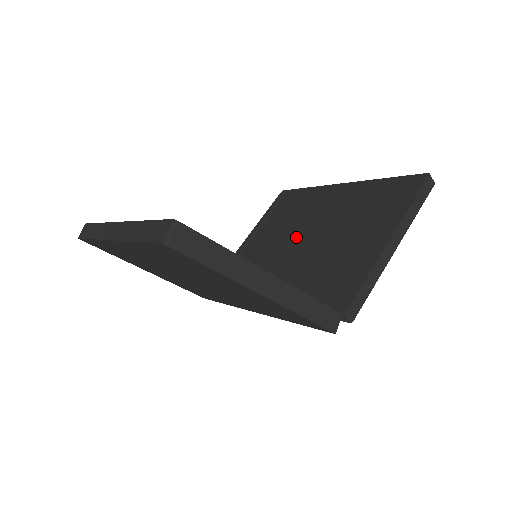
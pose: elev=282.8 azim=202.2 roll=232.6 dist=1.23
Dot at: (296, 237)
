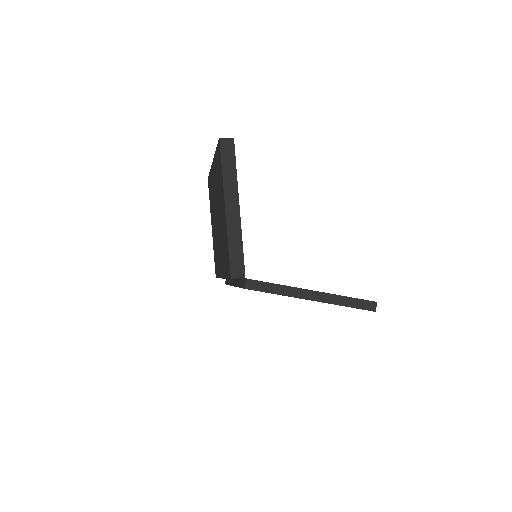
Dot at: occluded
